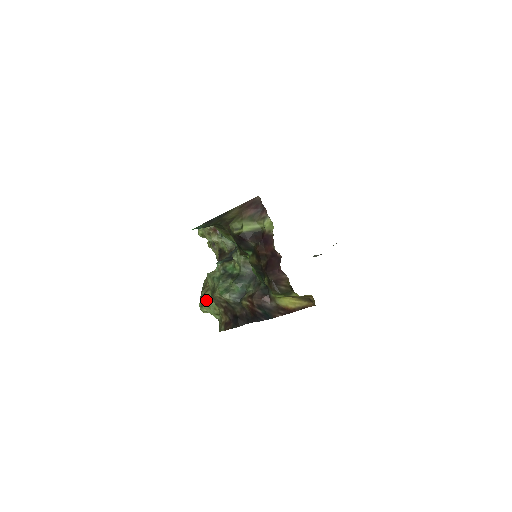
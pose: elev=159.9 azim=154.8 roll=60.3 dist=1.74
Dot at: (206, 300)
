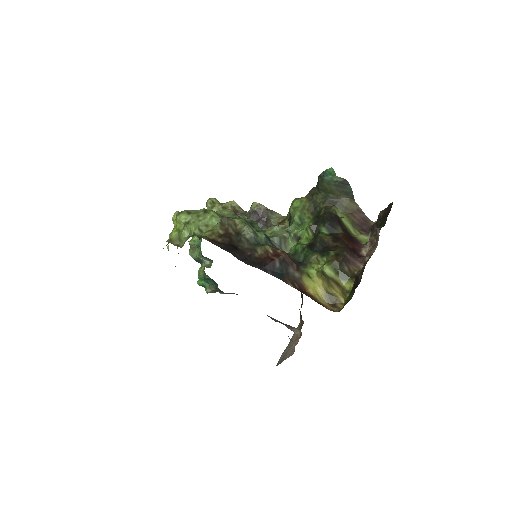
Dot at: (209, 213)
